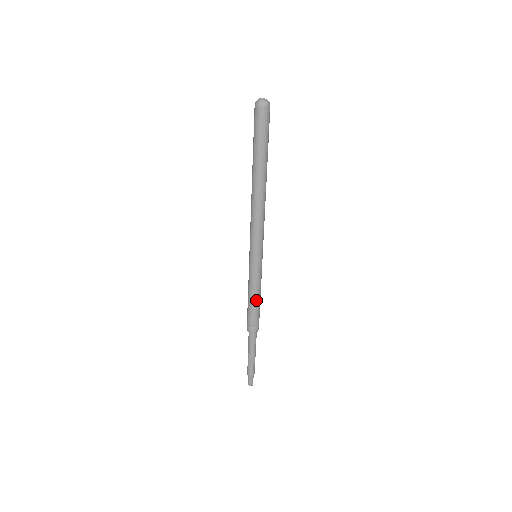
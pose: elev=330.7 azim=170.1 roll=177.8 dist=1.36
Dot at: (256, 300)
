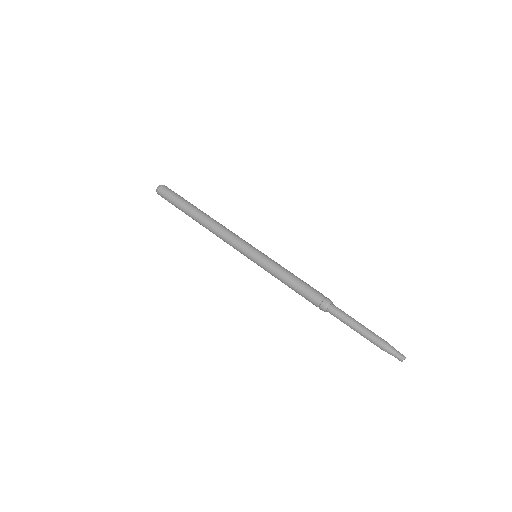
Dot at: (291, 281)
